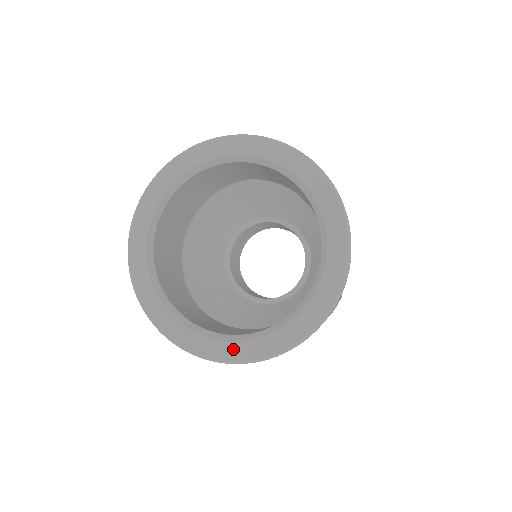
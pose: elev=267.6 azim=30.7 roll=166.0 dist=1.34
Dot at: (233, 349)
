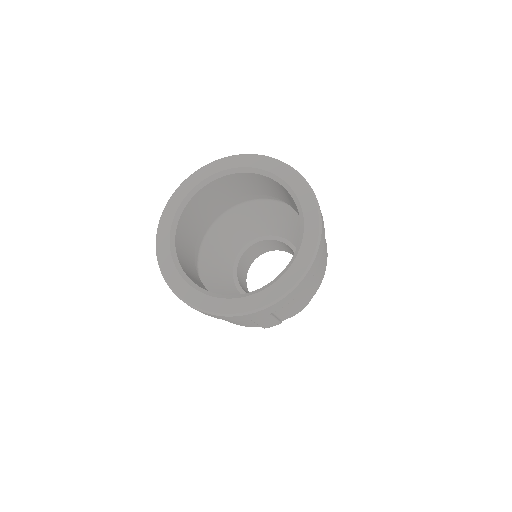
Dot at: (182, 285)
